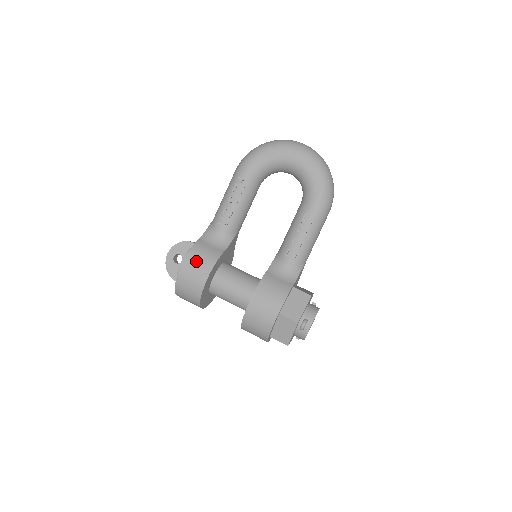
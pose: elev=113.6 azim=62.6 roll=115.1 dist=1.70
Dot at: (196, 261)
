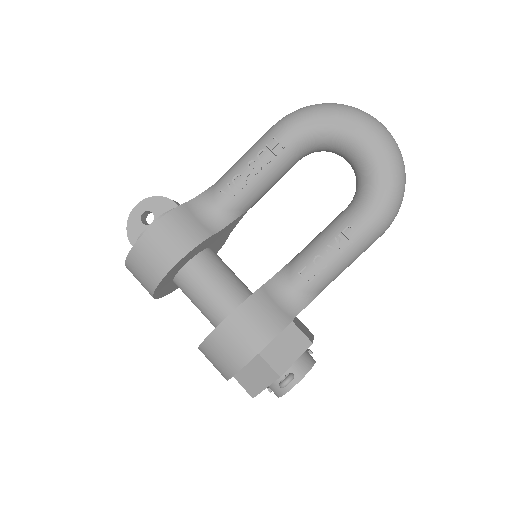
Dot at: (169, 233)
